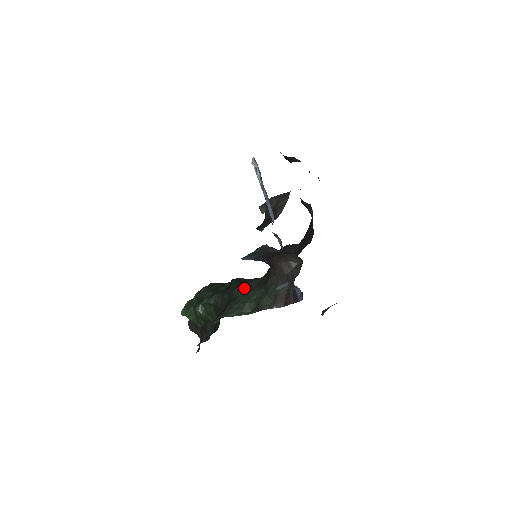
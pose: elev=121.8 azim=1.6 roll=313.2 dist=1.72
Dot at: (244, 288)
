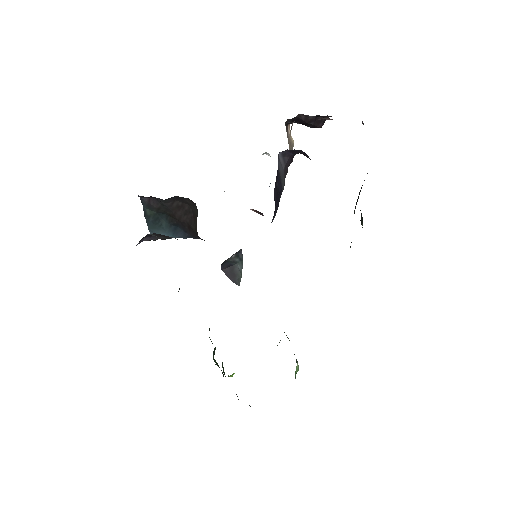
Dot at: occluded
